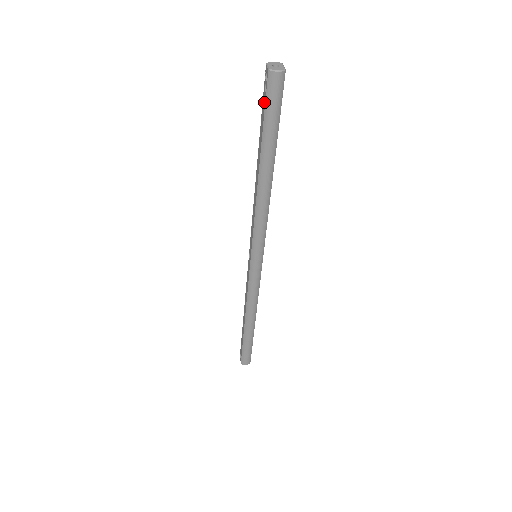
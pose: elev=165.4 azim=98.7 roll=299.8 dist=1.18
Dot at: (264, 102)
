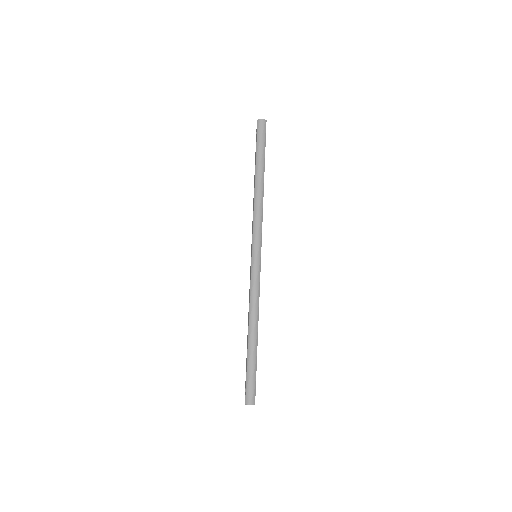
Dot at: (256, 138)
